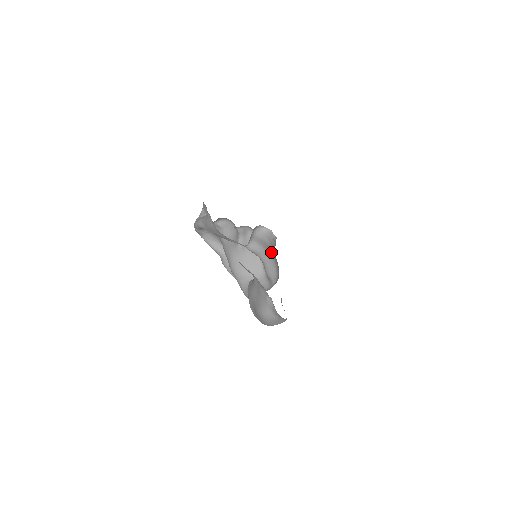
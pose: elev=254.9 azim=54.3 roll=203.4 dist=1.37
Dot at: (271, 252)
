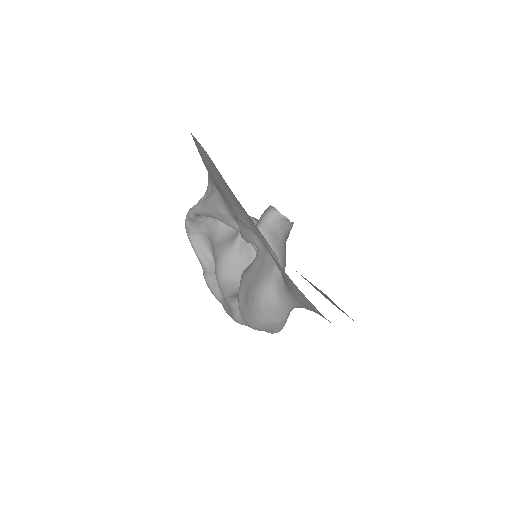
Dot at: (279, 247)
